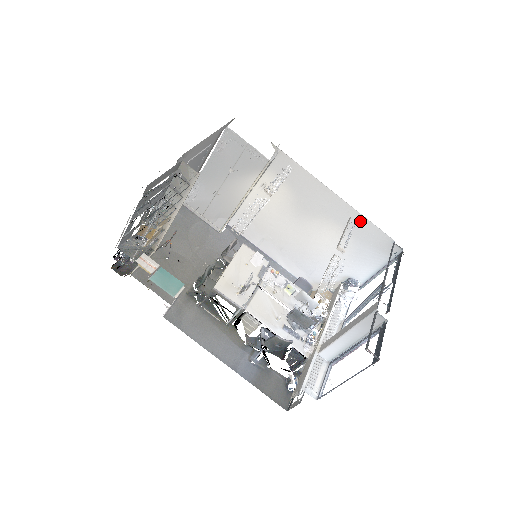
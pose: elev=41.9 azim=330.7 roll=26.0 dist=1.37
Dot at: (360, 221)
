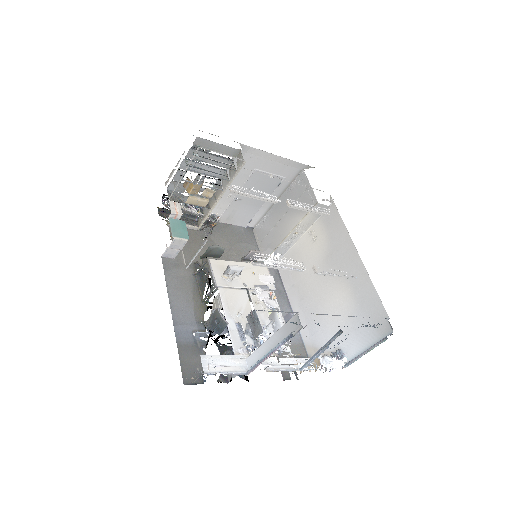
Dot at: (368, 287)
